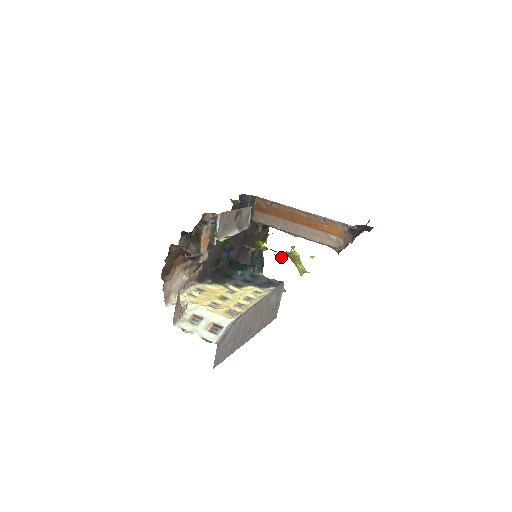
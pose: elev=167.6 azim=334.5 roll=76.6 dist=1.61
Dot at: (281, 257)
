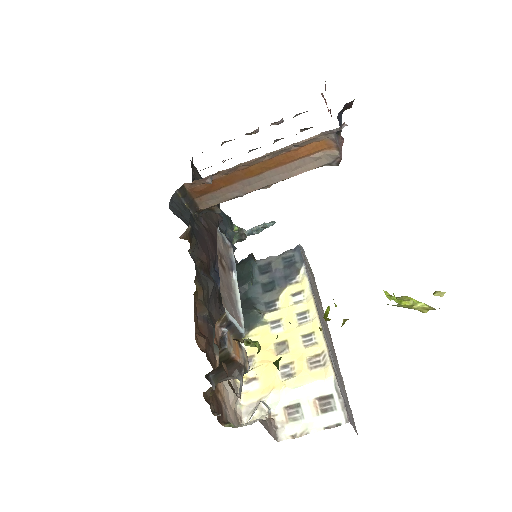
Dot at: occluded
